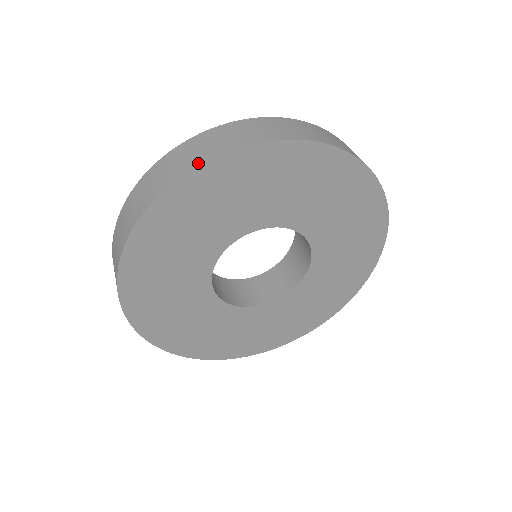
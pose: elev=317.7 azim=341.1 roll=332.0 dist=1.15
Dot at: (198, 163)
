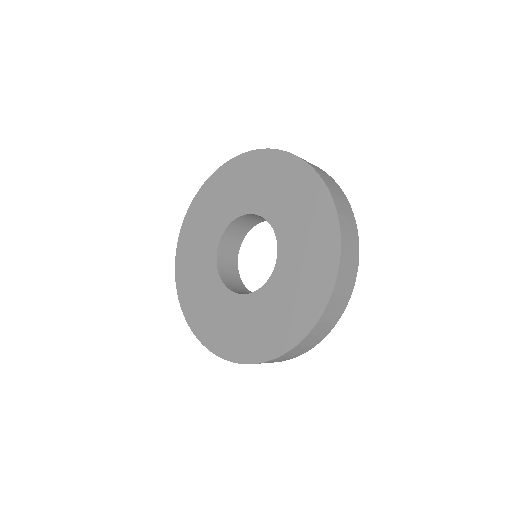
Dot at: (215, 173)
